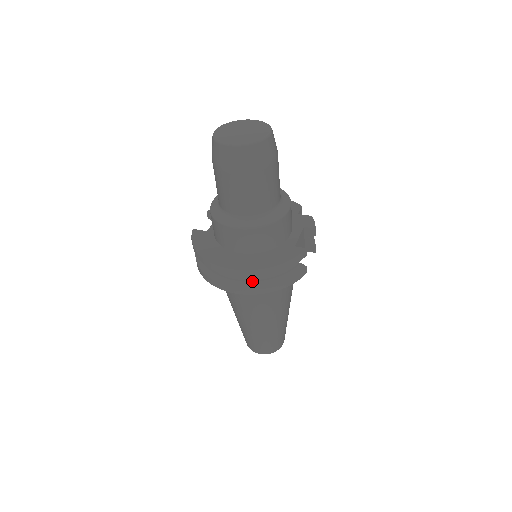
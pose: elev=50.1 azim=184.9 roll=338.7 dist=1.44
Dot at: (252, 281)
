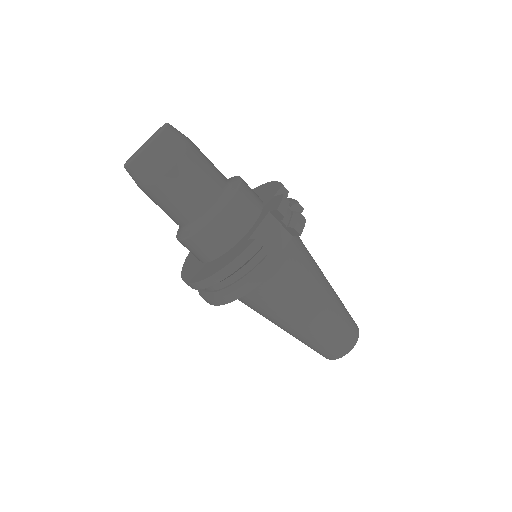
Dot at: (220, 290)
